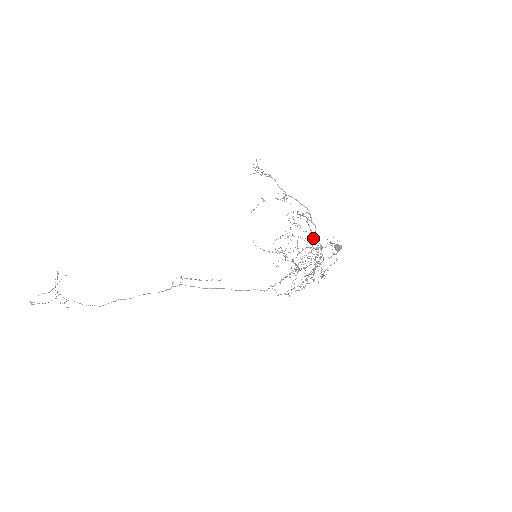
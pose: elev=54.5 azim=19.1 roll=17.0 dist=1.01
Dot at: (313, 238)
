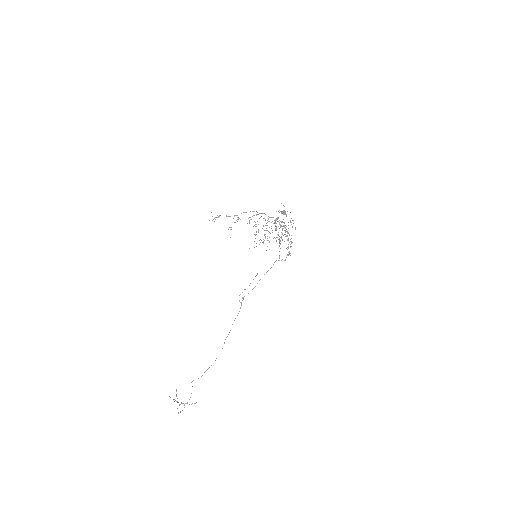
Dot at: (269, 221)
